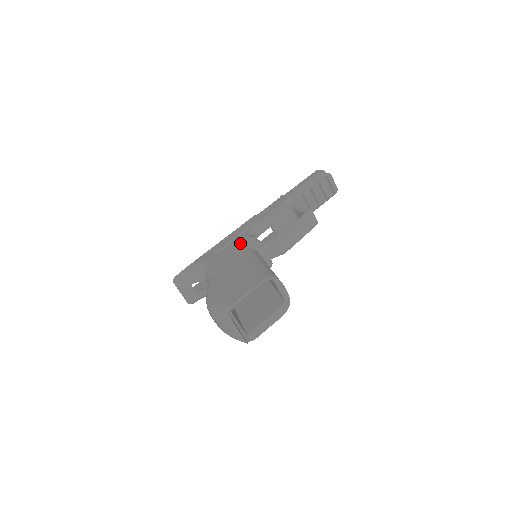
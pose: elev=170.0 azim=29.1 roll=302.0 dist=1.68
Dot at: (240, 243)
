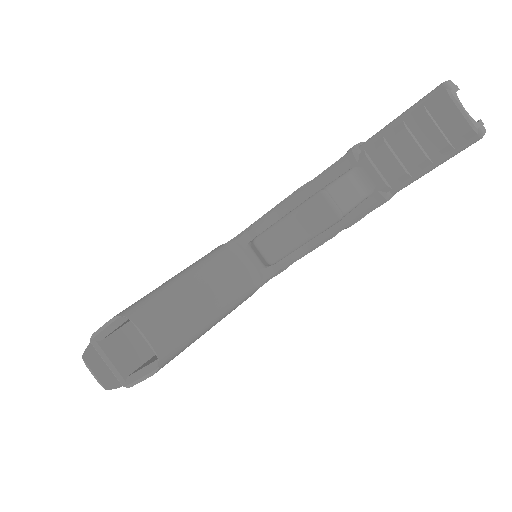
Dot at: (241, 232)
